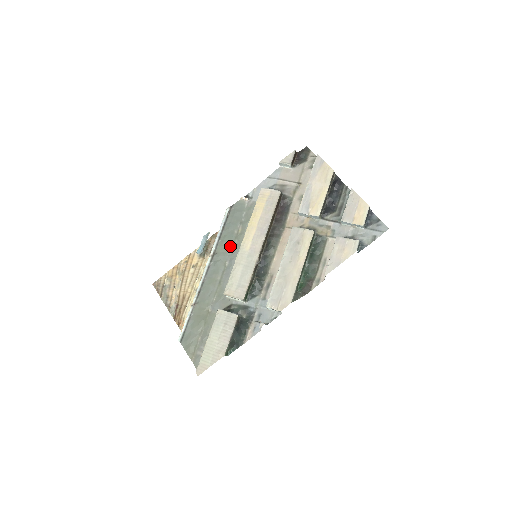
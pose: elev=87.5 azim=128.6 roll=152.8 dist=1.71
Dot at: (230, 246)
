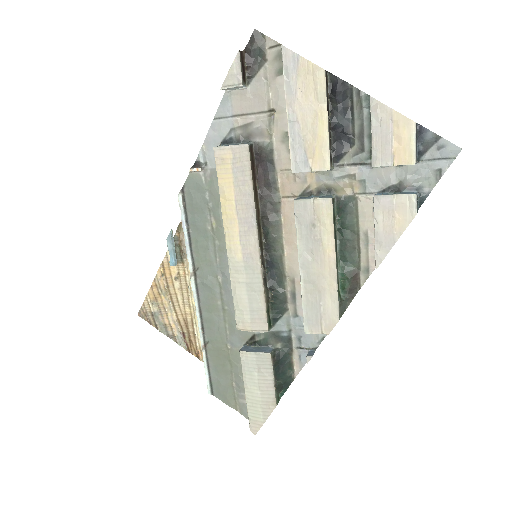
Dot at: (211, 252)
